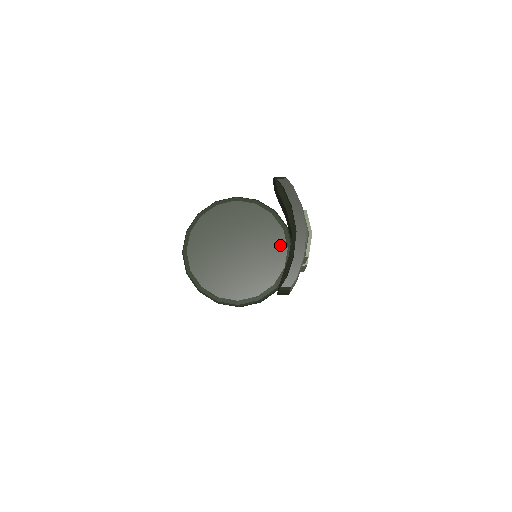
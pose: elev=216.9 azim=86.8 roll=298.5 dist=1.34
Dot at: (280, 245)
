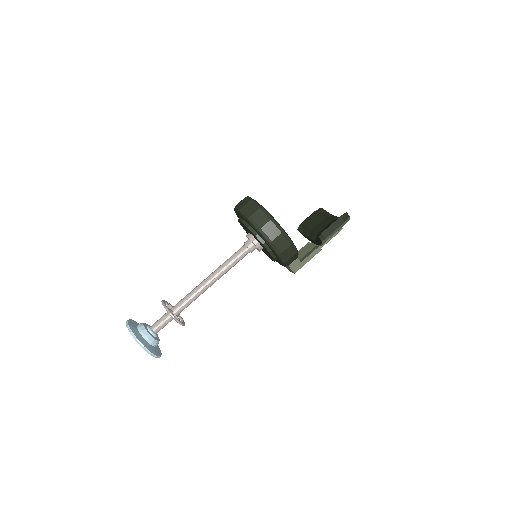
Dot at: occluded
